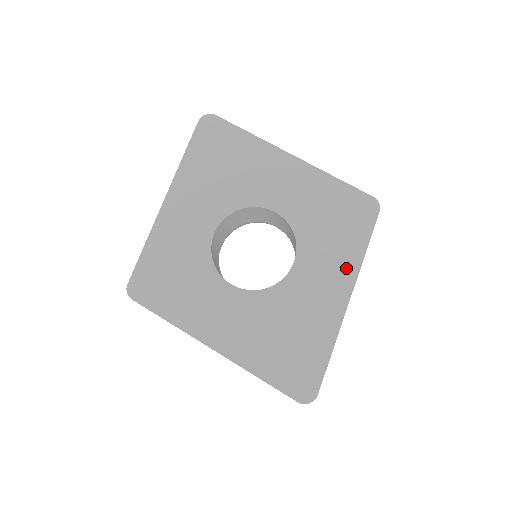
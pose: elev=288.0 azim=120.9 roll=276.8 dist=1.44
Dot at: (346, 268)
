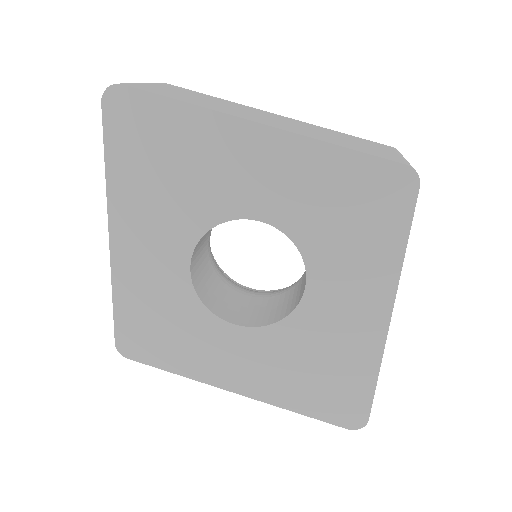
Dot at: (379, 279)
